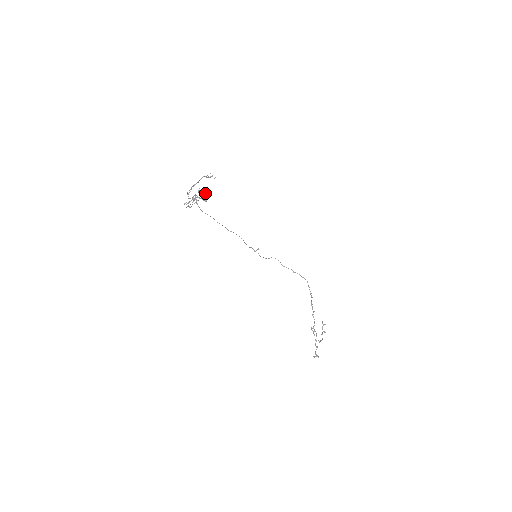
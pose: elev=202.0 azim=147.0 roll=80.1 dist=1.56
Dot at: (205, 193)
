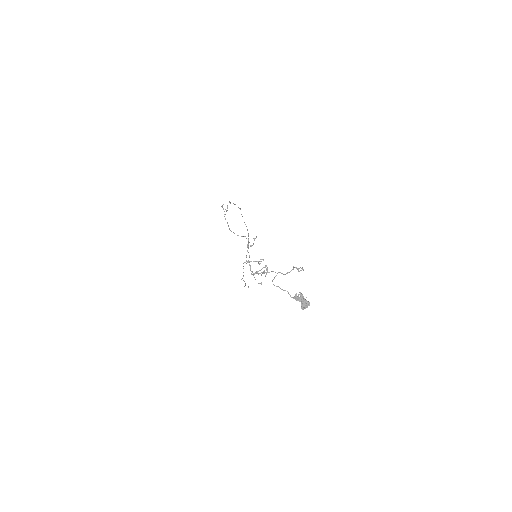
Dot at: (305, 303)
